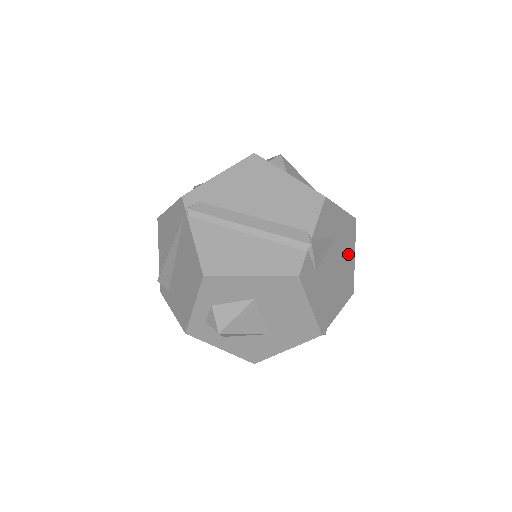
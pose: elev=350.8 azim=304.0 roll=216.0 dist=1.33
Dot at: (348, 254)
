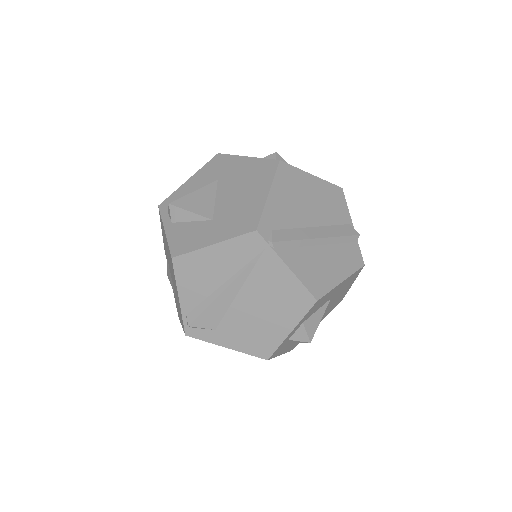
Dot at: occluded
